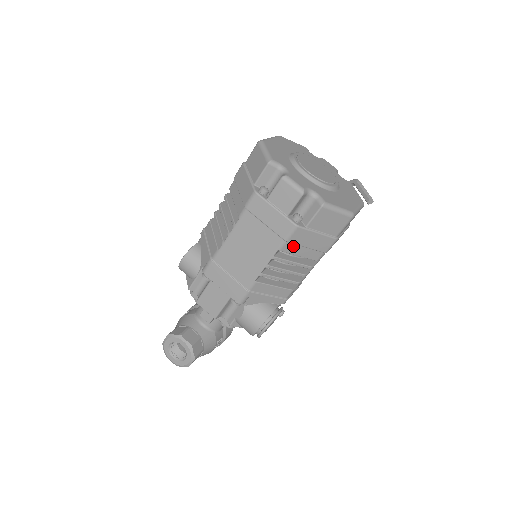
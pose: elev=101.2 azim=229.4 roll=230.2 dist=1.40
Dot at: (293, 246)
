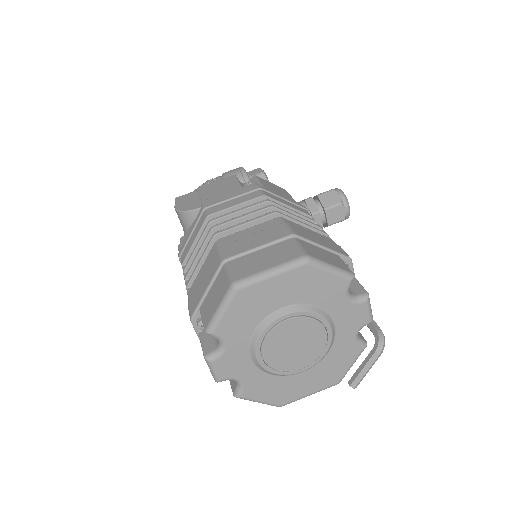
Dot at: occluded
